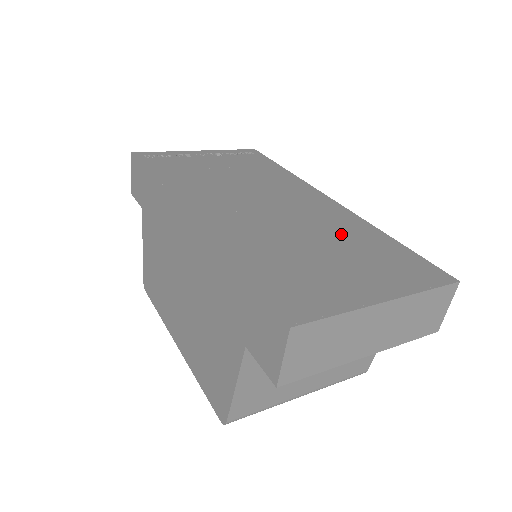
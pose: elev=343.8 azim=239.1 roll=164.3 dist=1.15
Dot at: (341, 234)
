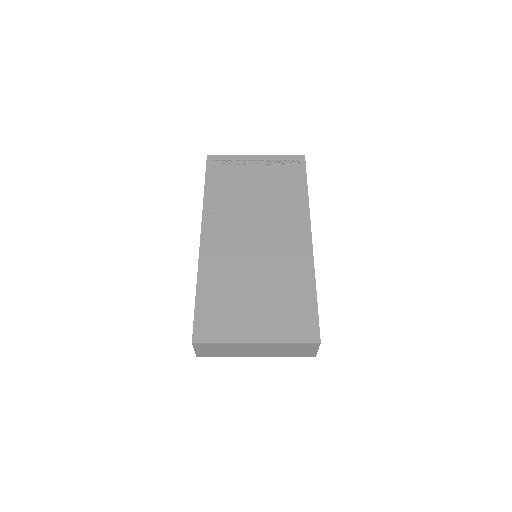
Dot at: (282, 278)
